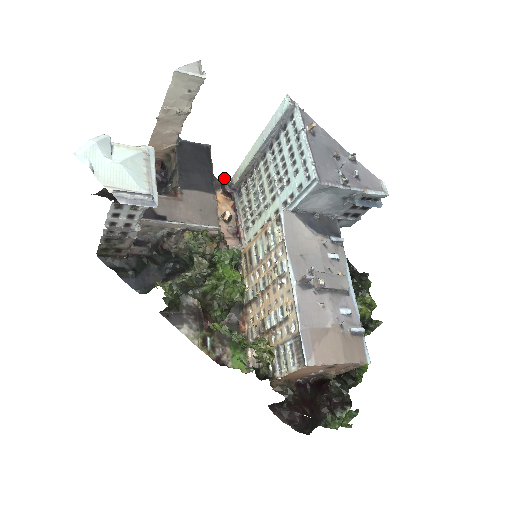
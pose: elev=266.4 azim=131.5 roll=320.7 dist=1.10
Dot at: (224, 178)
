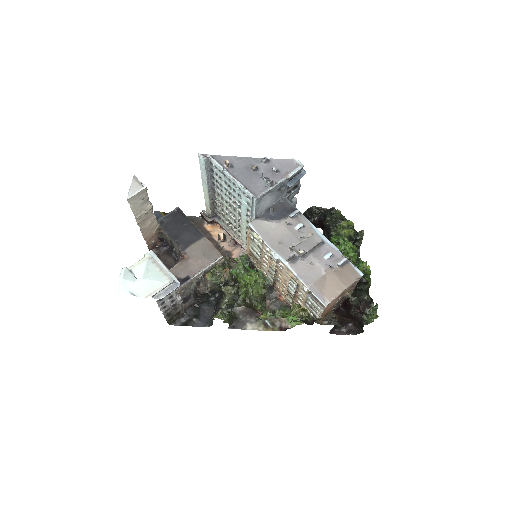
Dot at: (202, 214)
